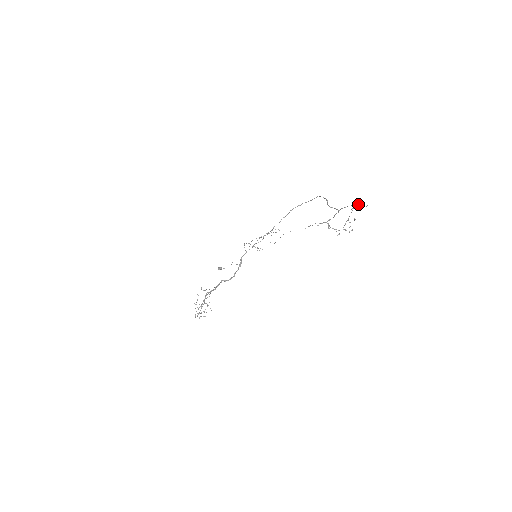
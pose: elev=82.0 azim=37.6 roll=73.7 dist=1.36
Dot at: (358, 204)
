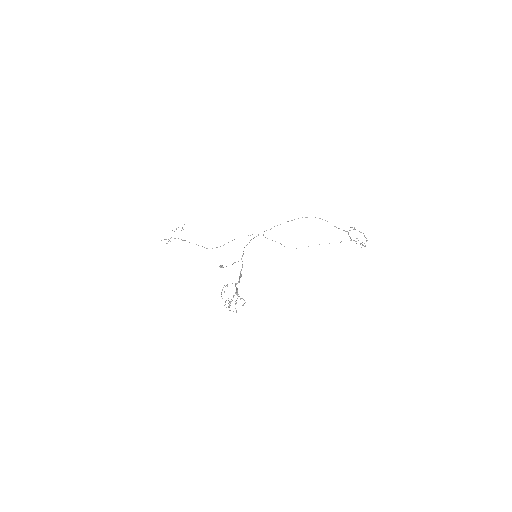
Dot at: occluded
